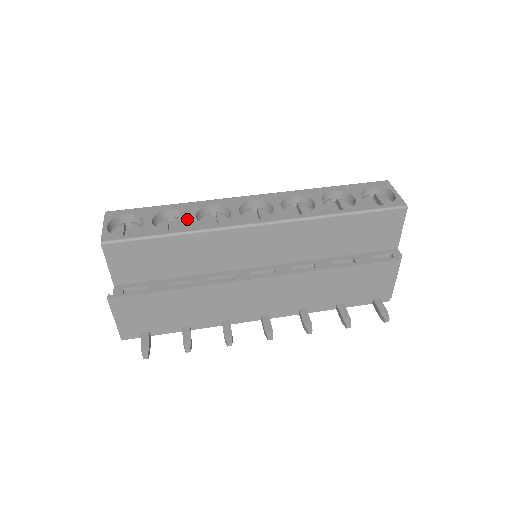
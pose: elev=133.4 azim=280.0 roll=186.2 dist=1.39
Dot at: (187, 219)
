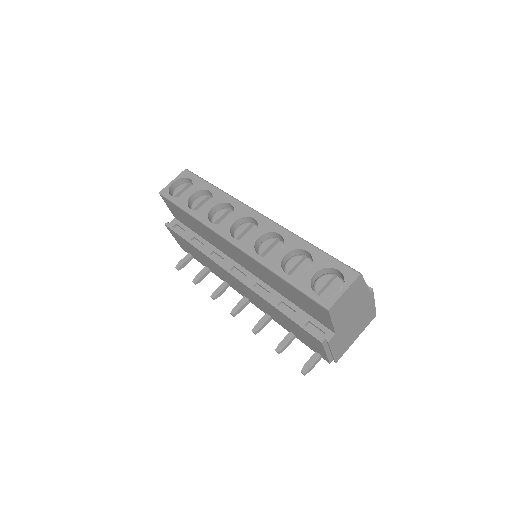
Dot at: occluded
